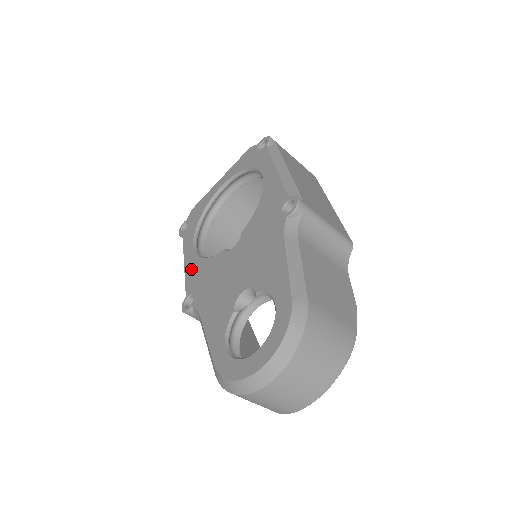
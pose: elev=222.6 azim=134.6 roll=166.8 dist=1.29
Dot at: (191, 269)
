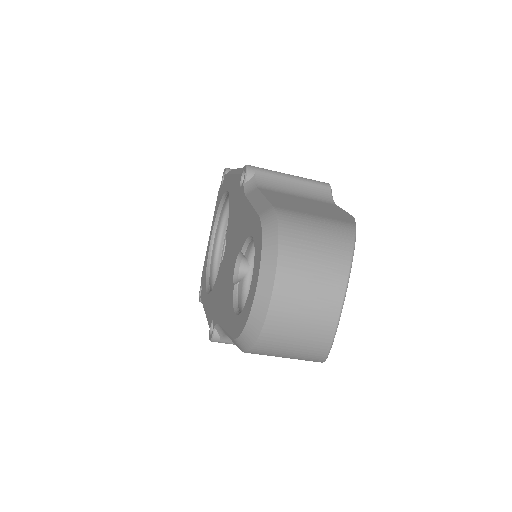
Dot at: (208, 307)
